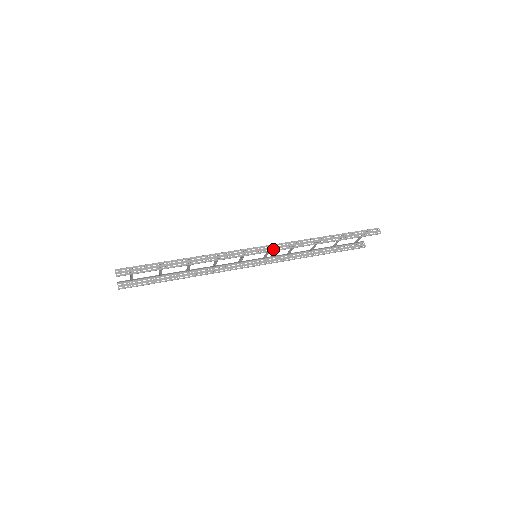
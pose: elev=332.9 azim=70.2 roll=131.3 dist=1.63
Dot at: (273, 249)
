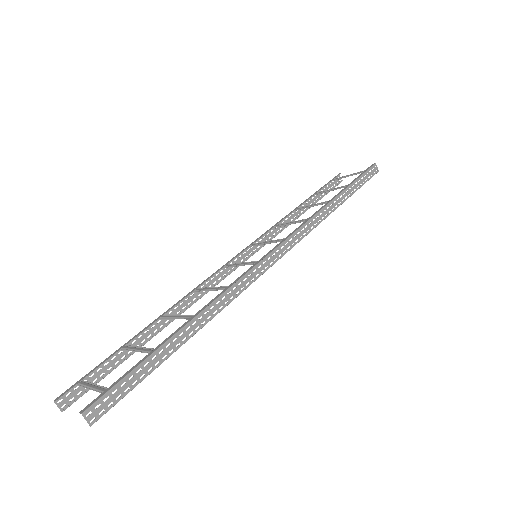
Dot at: (290, 246)
